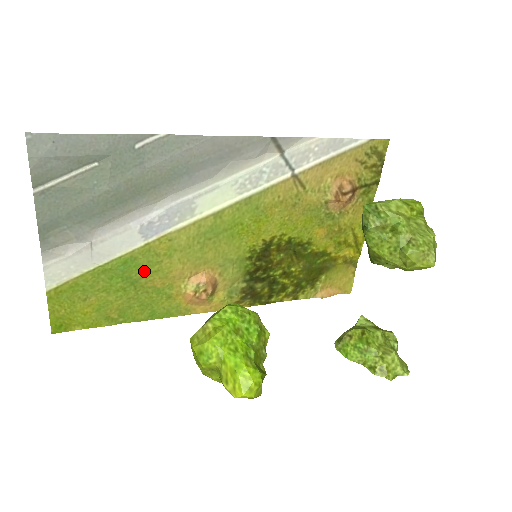
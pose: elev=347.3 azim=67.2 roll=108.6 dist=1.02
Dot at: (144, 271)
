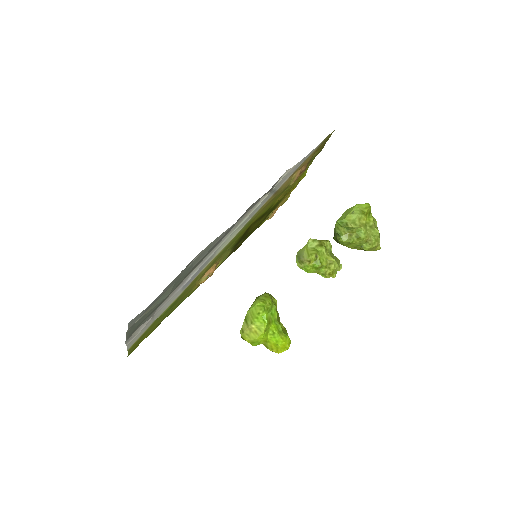
Dot at: (180, 297)
